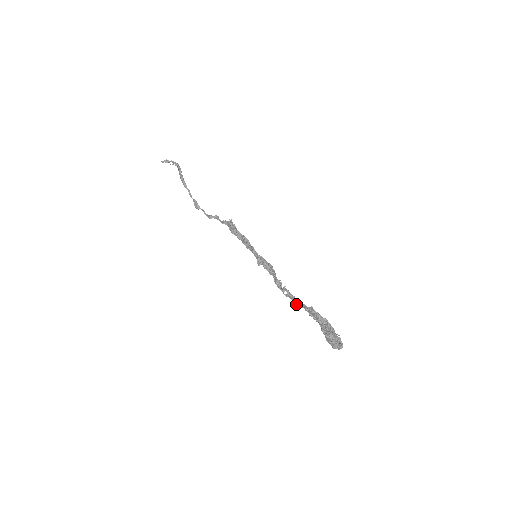
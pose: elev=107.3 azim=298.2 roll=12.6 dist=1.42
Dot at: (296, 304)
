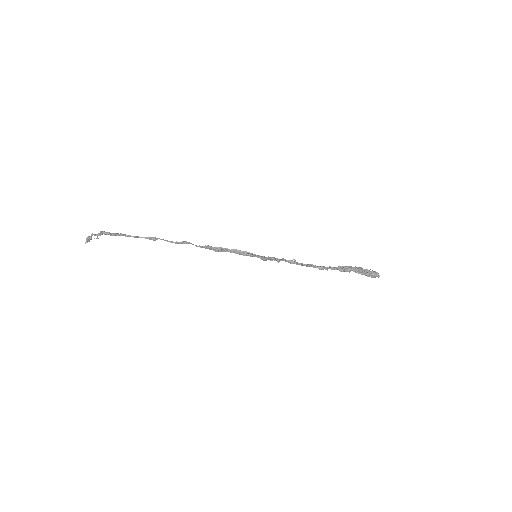
Dot at: occluded
